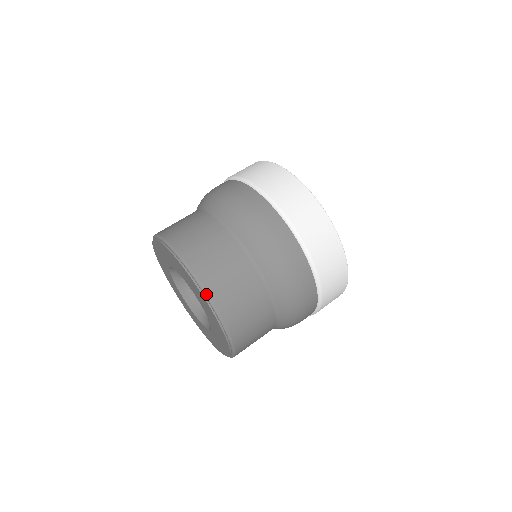
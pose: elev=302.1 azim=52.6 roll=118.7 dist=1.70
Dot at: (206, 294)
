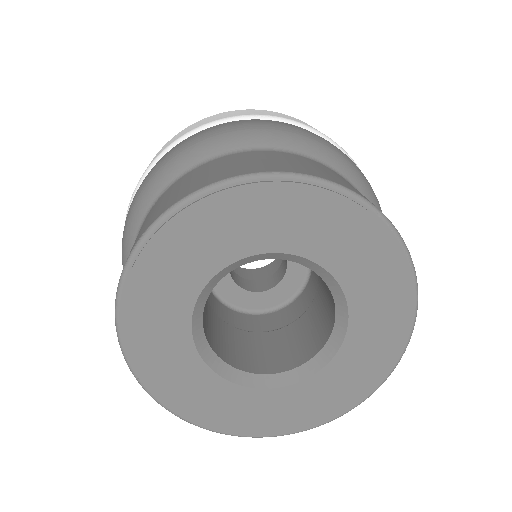
Dot at: occluded
